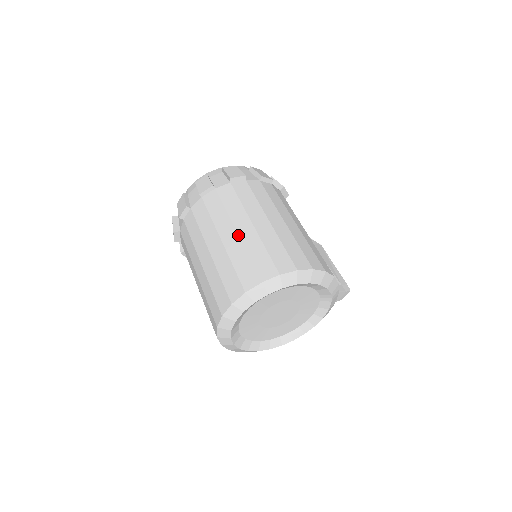
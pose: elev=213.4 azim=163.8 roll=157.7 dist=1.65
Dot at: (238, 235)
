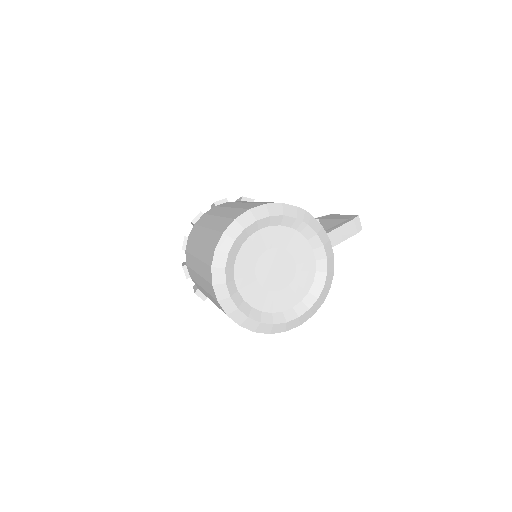
Dot at: (200, 243)
